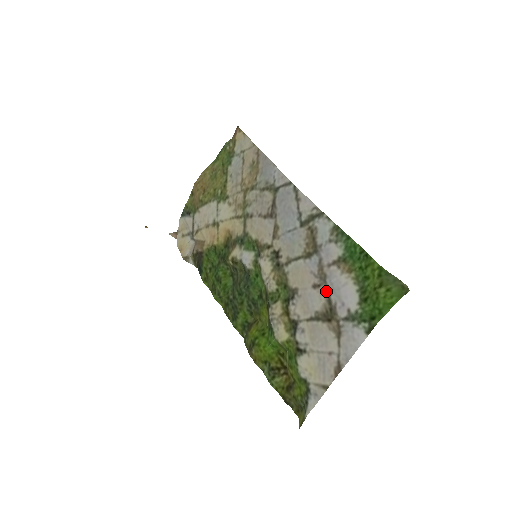
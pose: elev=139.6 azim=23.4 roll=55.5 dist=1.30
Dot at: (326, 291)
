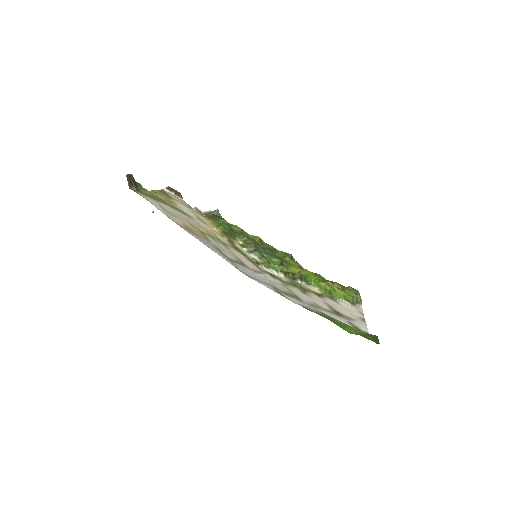
Dot at: (325, 310)
